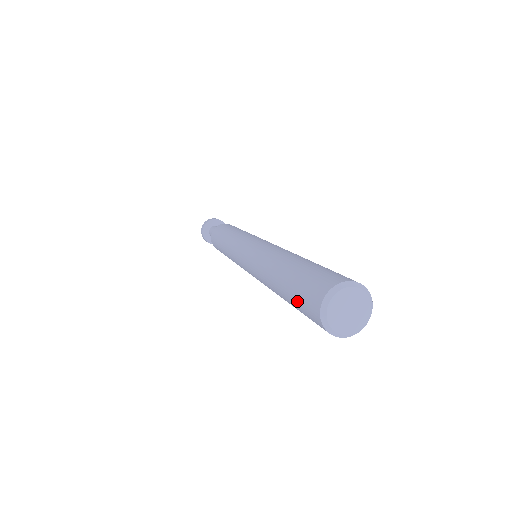
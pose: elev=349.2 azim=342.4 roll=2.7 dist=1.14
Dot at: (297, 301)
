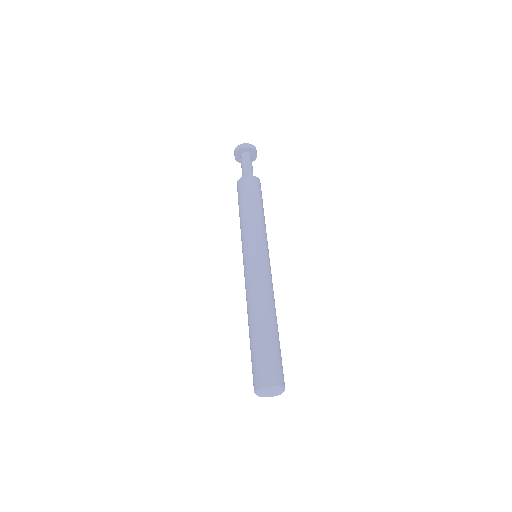
Dot at: occluded
